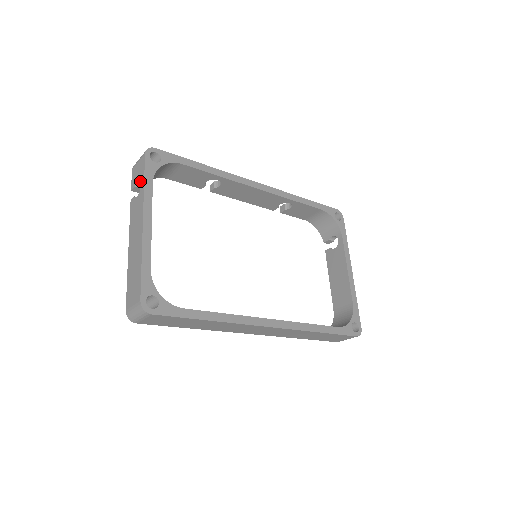
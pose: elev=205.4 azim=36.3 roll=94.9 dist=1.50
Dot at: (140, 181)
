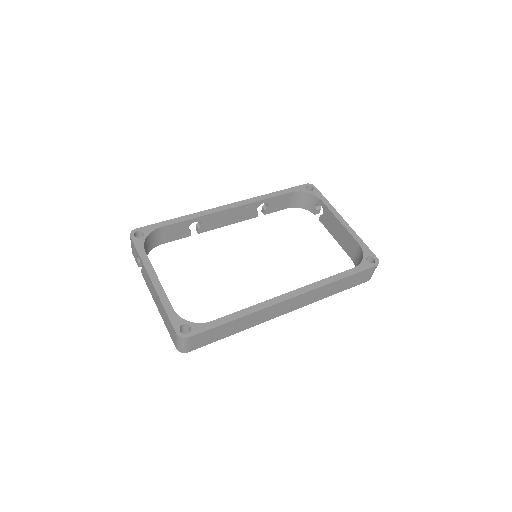
Dot at: occluded
